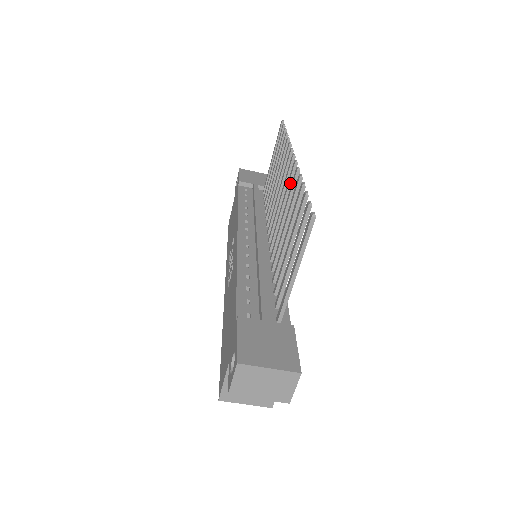
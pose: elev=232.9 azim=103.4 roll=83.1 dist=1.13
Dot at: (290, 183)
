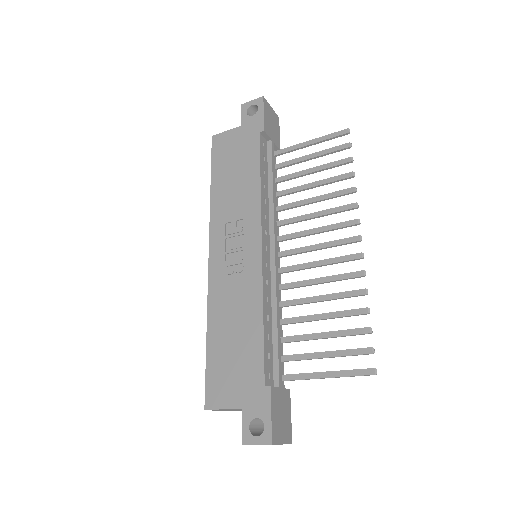
Dot at: occluded
